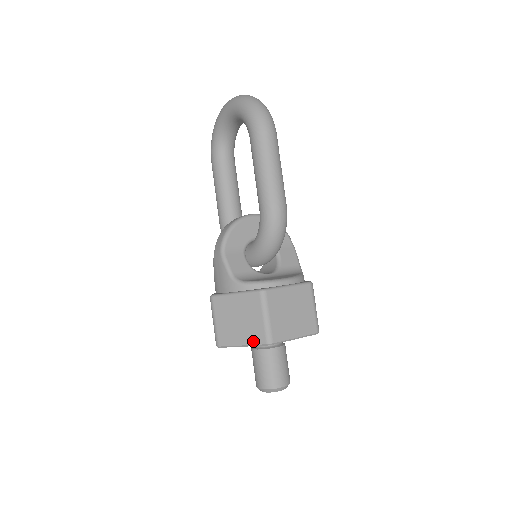
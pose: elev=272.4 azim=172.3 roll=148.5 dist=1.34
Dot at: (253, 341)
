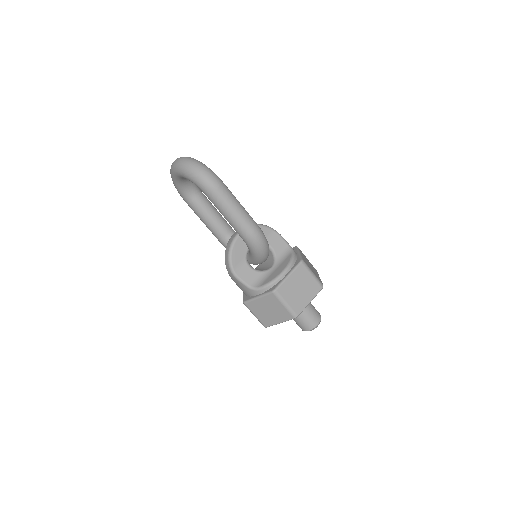
Dot at: (285, 319)
